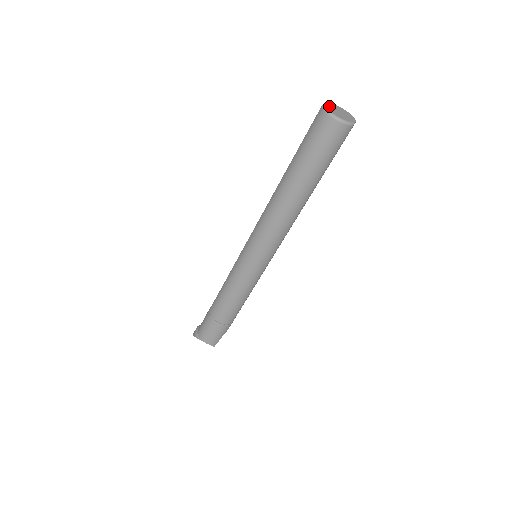
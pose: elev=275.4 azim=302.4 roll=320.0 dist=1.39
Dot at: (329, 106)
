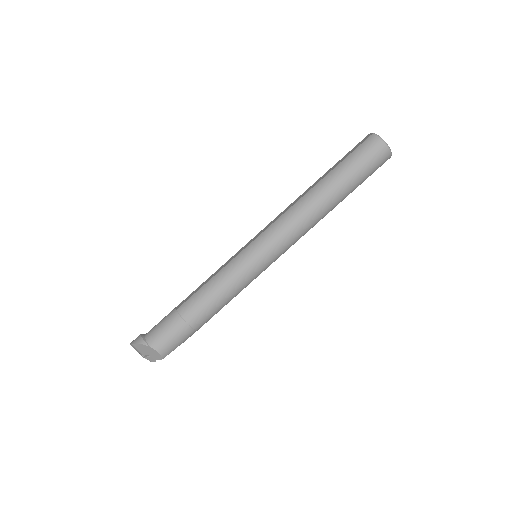
Dot at: occluded
